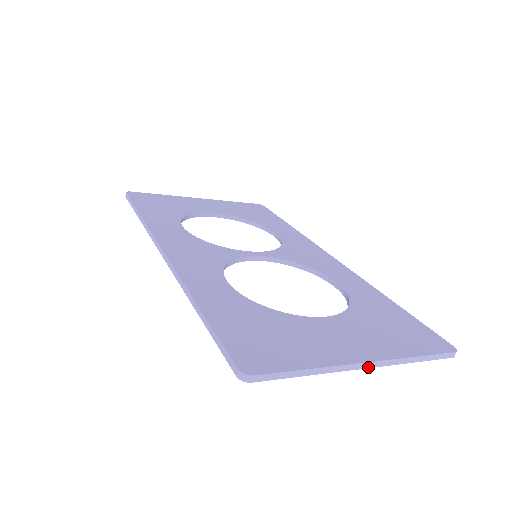
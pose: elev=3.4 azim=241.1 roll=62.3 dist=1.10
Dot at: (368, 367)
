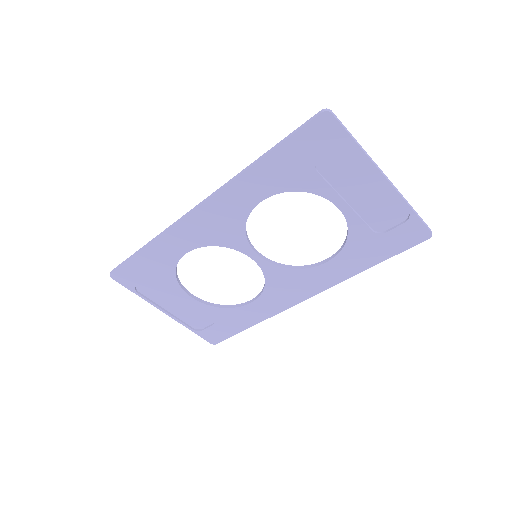
Dot at: (387, 179)
